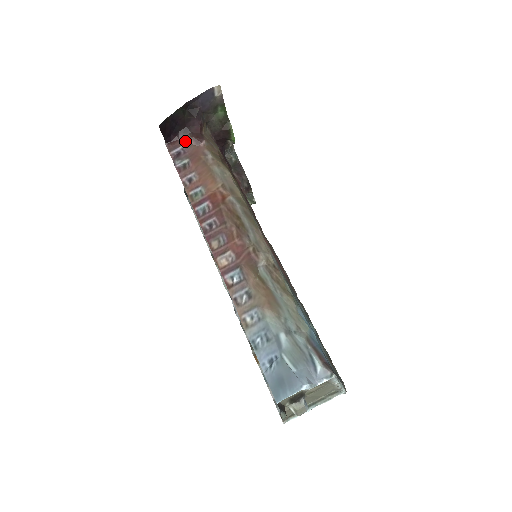
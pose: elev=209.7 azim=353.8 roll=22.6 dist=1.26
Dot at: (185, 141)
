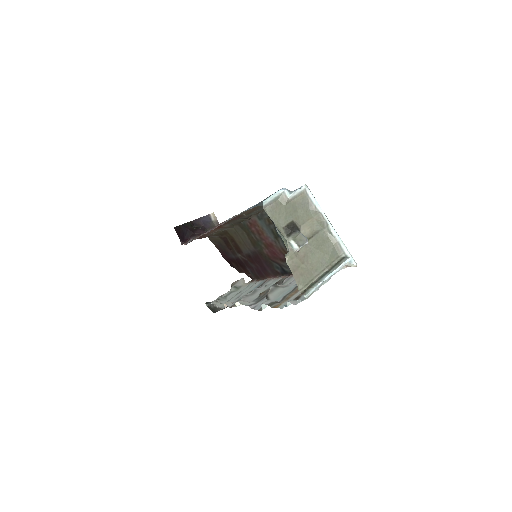
Dot at: occluded
